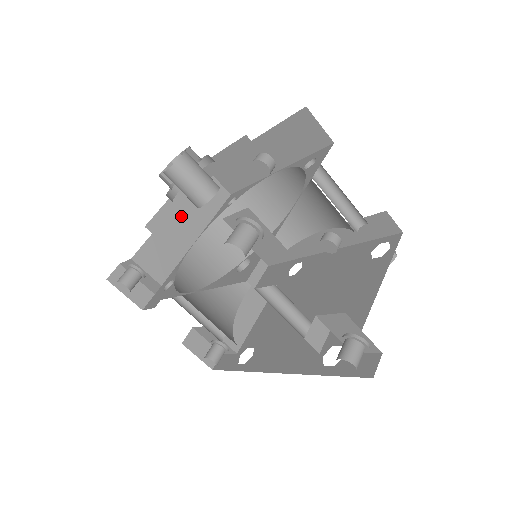
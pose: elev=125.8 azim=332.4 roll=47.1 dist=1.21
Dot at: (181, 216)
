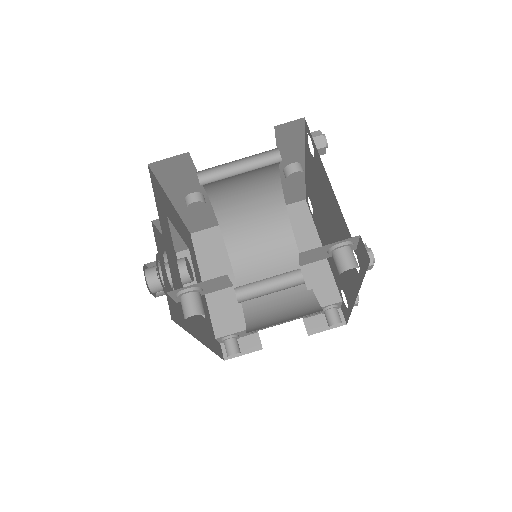
Dot at: occluded
